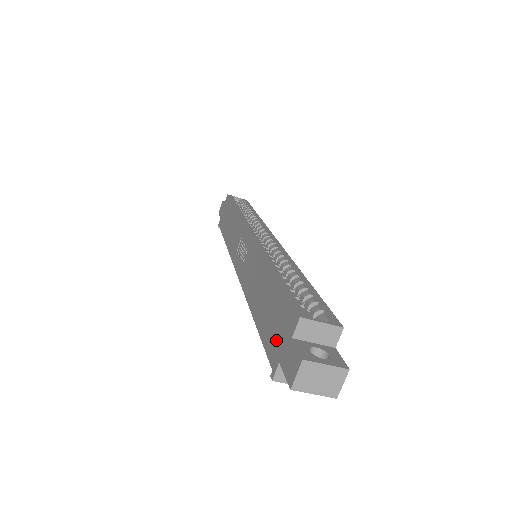
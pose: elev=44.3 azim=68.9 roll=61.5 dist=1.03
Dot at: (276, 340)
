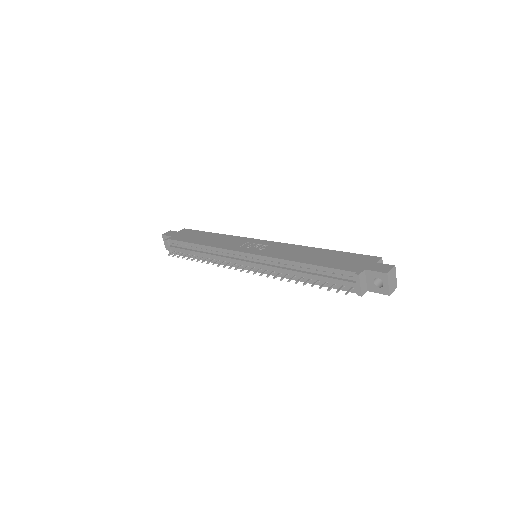
Dot at: (355, 265)
